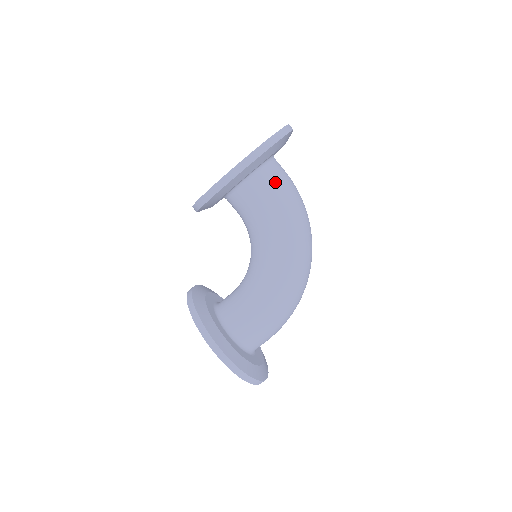
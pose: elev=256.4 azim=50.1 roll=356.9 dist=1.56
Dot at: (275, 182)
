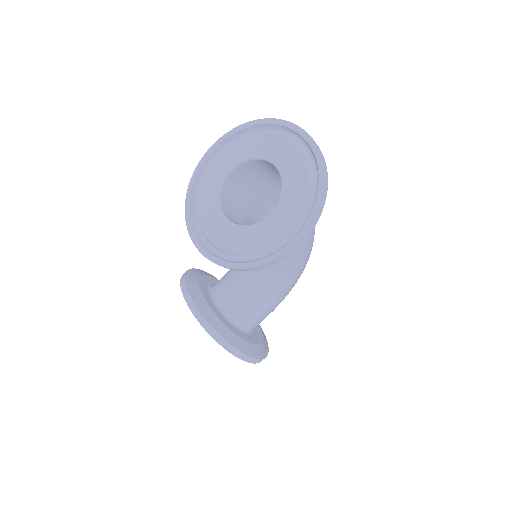
Dot at: occluded
